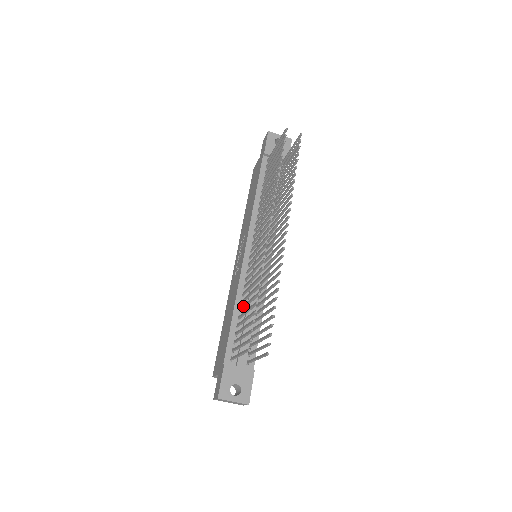
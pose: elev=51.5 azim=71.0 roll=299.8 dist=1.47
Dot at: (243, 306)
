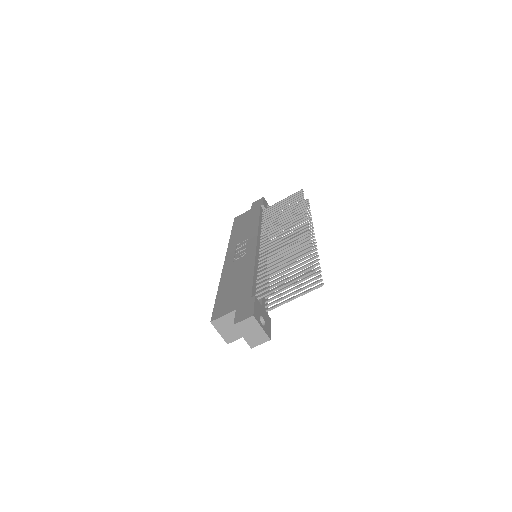
Dot at: (270, 267)
